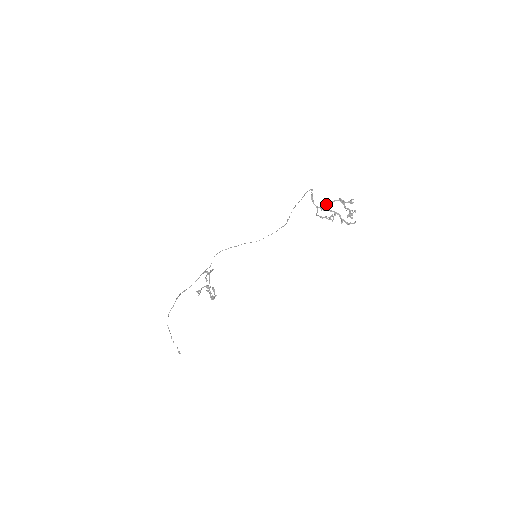
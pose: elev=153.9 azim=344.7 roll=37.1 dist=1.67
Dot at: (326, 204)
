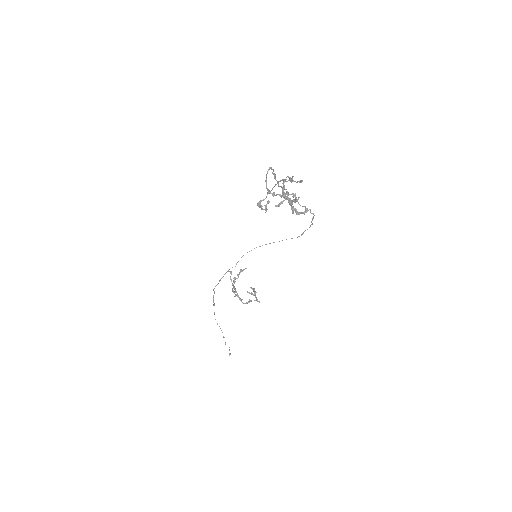
Dot at: occluded
